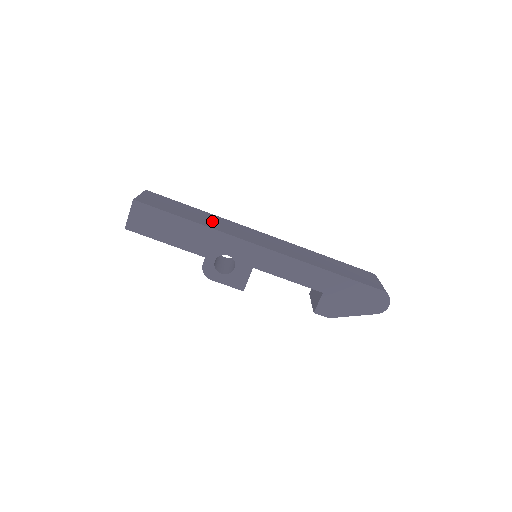
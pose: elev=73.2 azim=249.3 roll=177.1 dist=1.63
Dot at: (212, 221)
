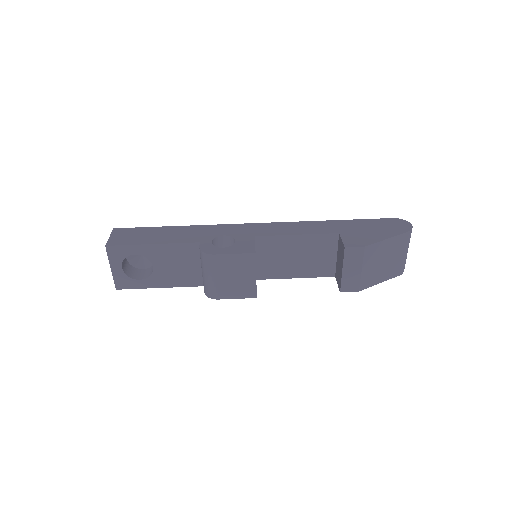
Dot at: occluded
